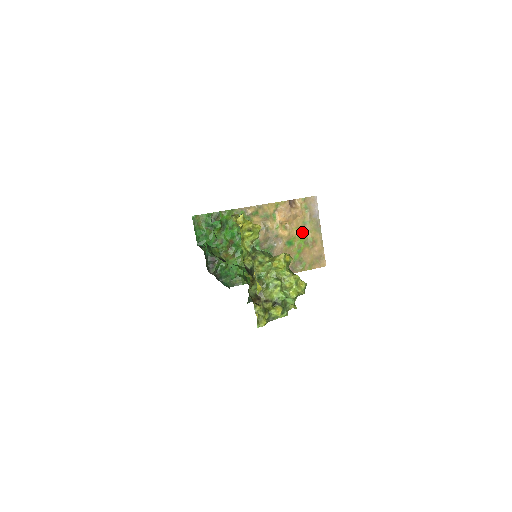
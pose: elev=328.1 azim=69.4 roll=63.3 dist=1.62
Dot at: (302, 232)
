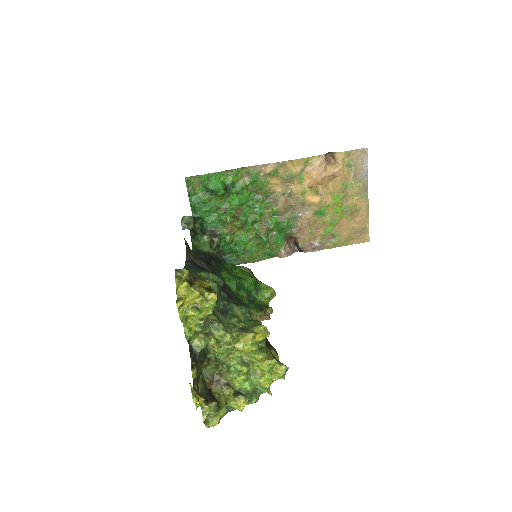
Dot at: (340, 198)
